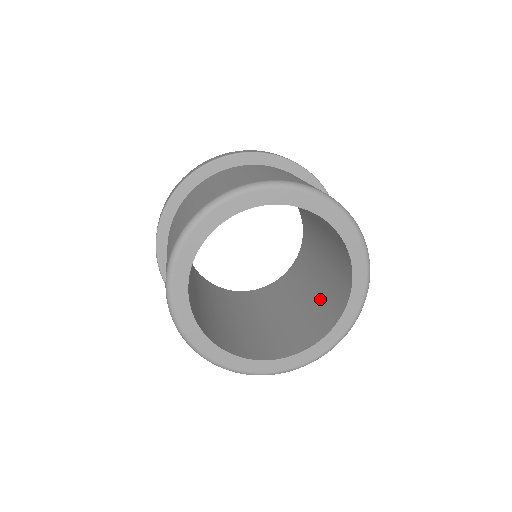
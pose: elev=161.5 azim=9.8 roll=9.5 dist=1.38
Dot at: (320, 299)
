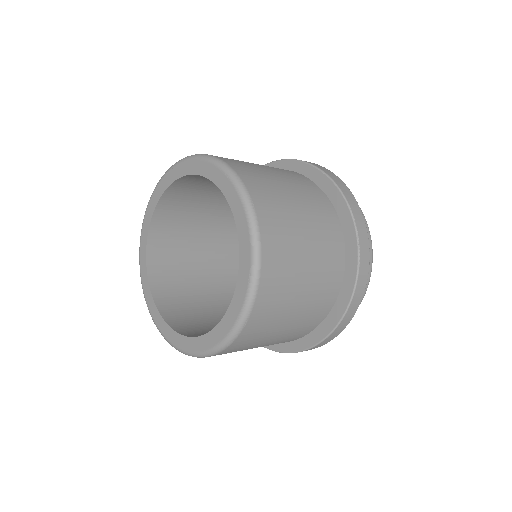
Dot at: occluded
